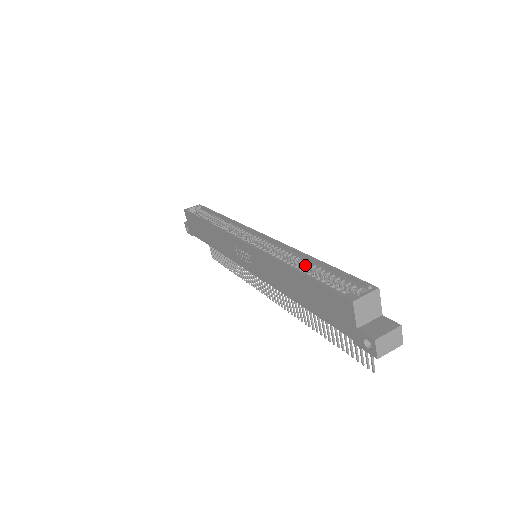
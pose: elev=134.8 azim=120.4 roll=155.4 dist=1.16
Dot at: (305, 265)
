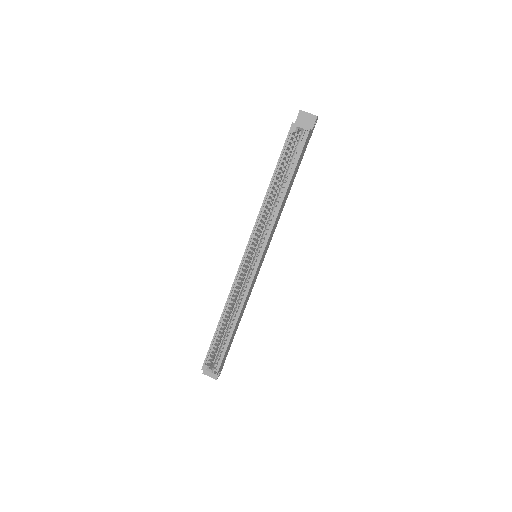
Dot at: (230, 323)
